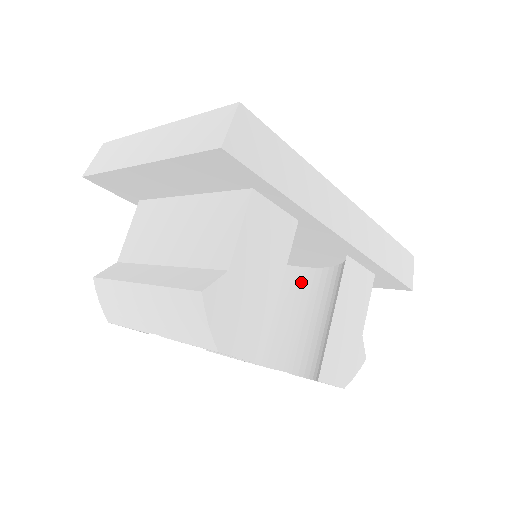
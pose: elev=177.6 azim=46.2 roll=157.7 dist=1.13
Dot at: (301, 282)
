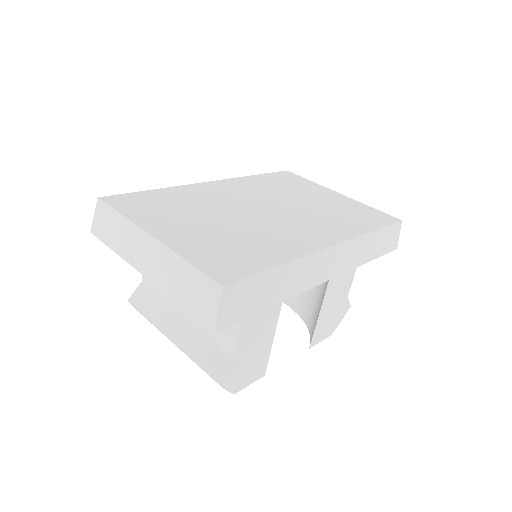
Dot at: occluded
